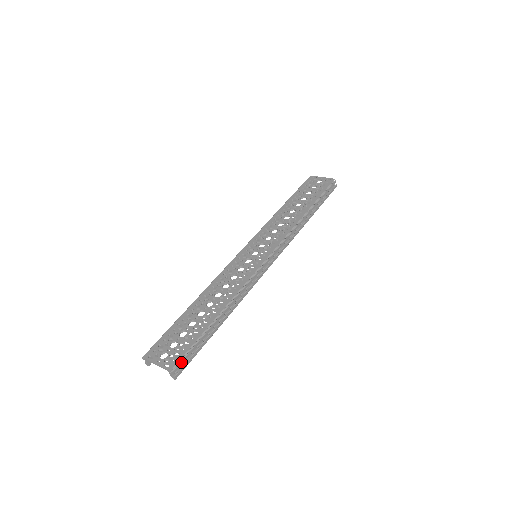
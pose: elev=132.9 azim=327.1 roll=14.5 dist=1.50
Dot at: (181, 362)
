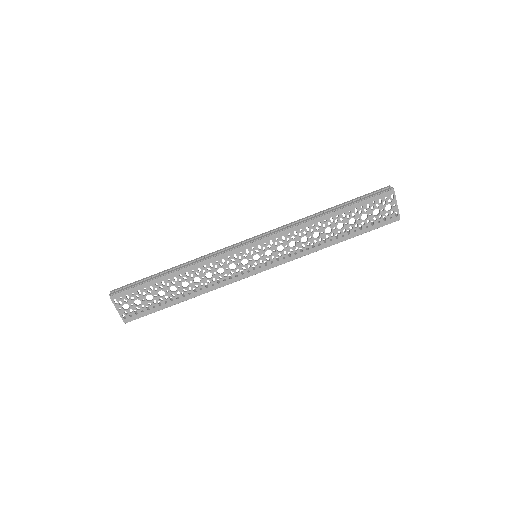
Dot at: occluded
